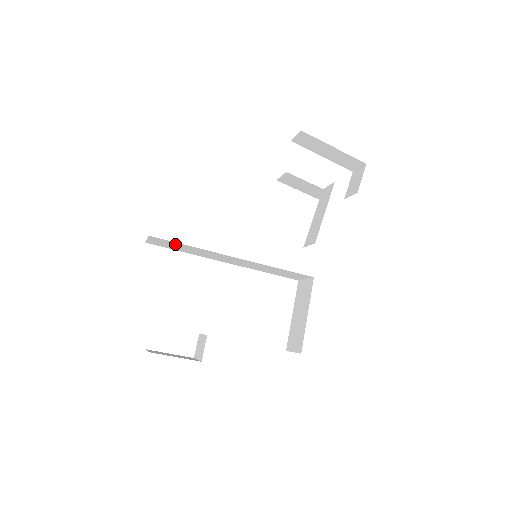
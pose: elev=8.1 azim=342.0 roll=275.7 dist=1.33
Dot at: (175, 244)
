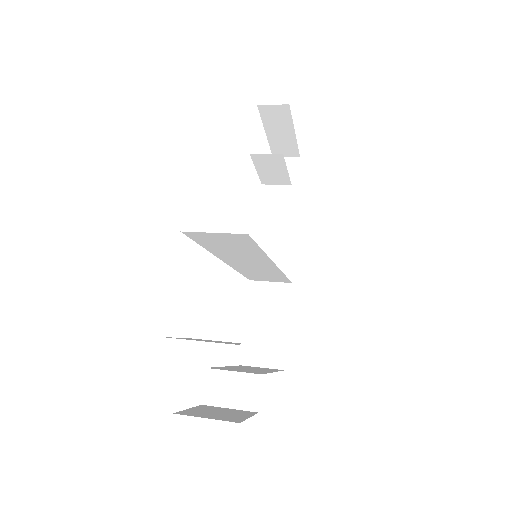
Dot at: (242, 244)
